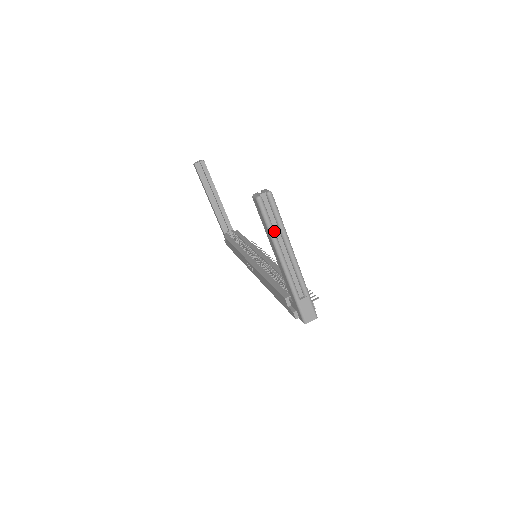
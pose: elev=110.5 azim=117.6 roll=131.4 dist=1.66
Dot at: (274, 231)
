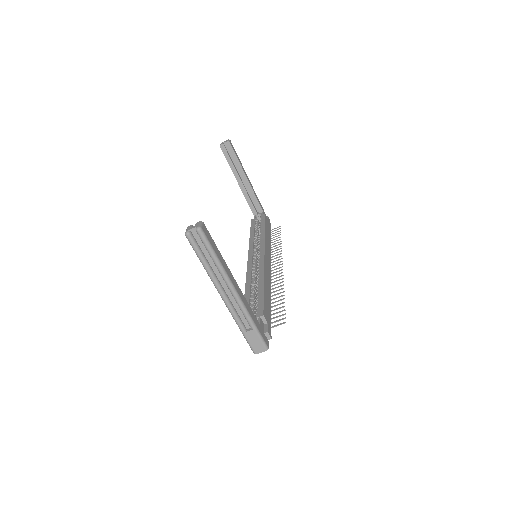
Dot at: (208, 266)
